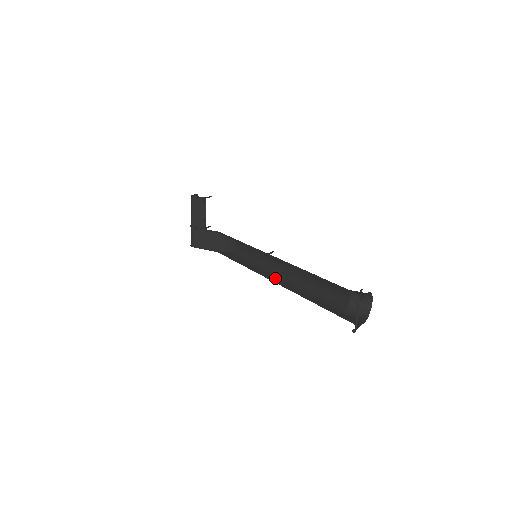
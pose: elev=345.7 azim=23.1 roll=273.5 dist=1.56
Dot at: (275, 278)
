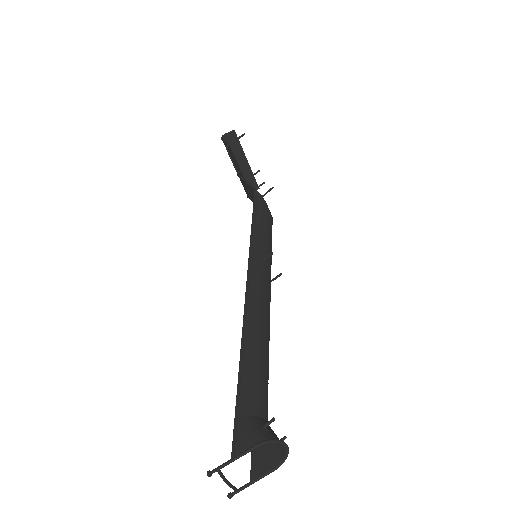
Dot at: occluded
